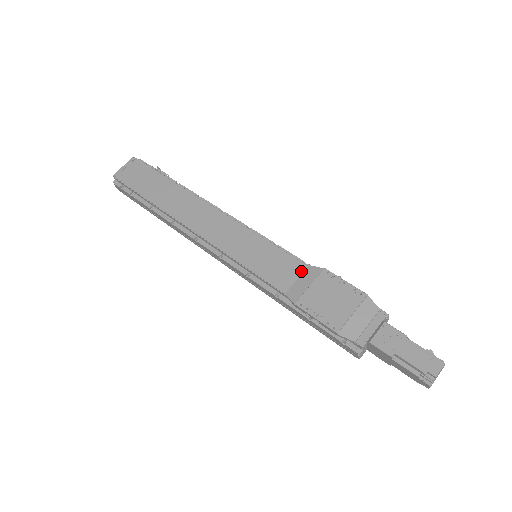
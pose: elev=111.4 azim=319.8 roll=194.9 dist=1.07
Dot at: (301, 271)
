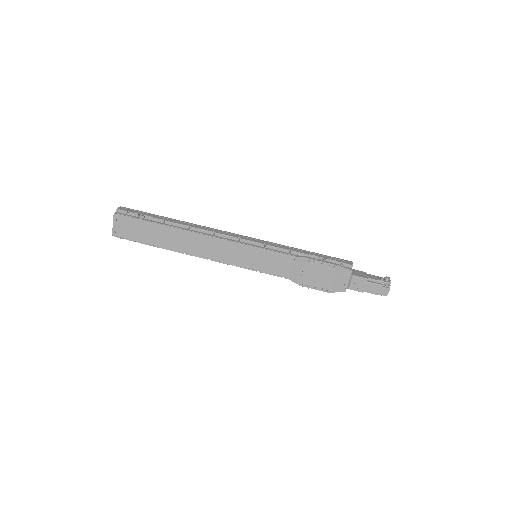
Dot at: (291, 261)
